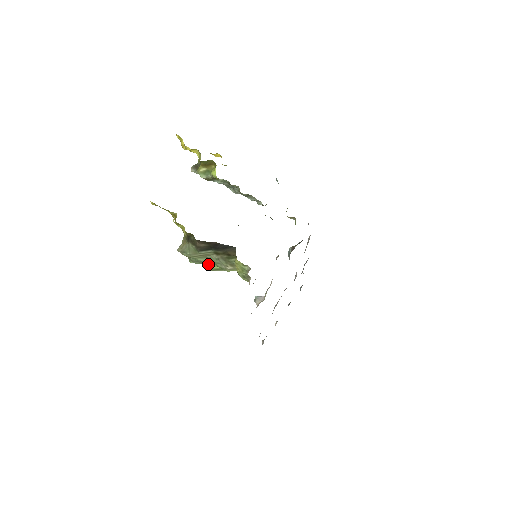
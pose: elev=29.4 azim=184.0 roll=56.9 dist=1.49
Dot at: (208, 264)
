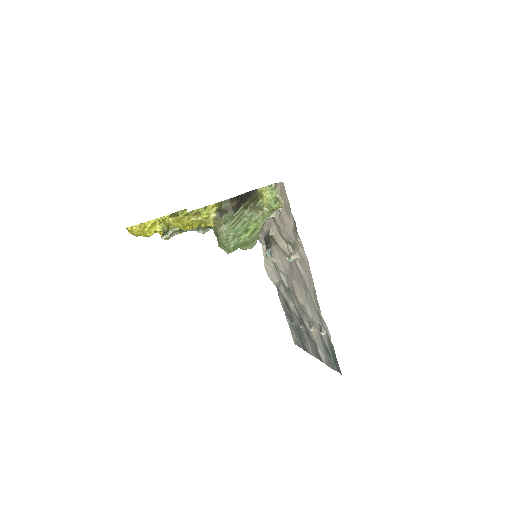
Dot at: (244, 232)
